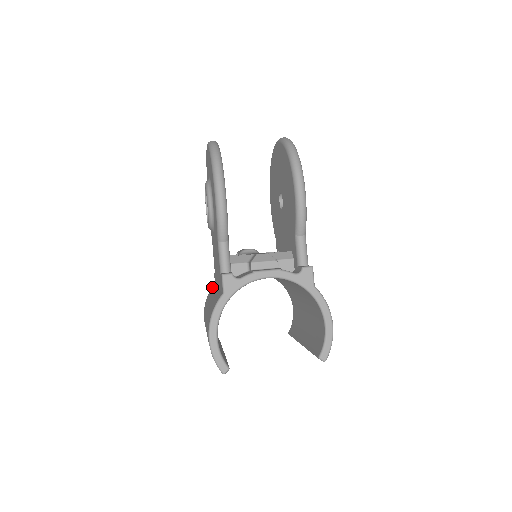
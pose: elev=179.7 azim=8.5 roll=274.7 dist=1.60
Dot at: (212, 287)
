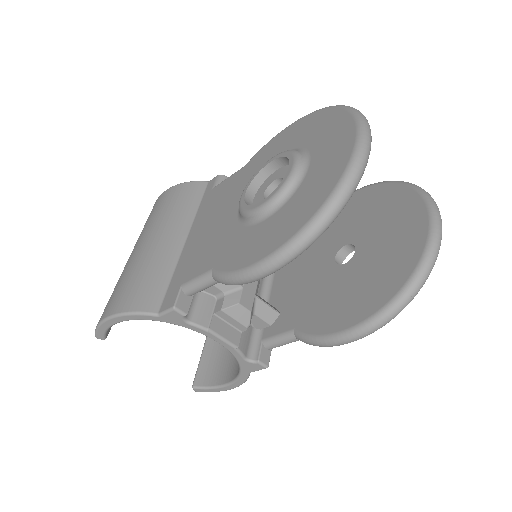
Dot at: (201, 184)
